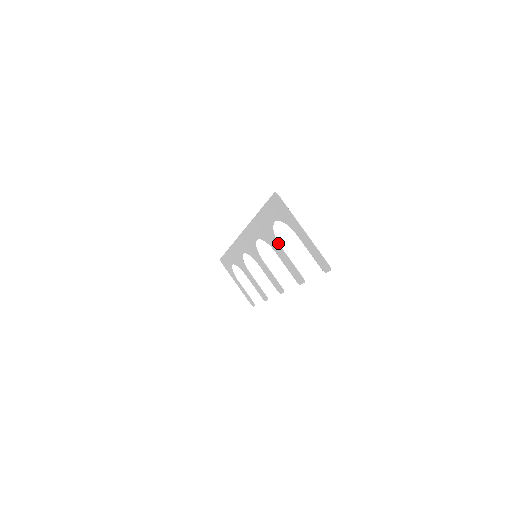
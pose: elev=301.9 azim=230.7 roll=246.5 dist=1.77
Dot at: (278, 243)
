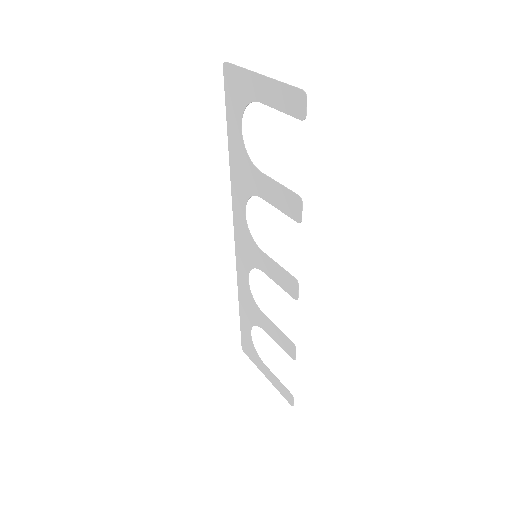
Dot at: (257, 169)
